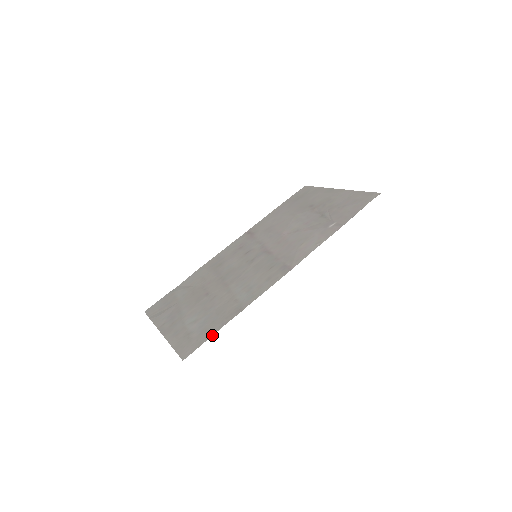
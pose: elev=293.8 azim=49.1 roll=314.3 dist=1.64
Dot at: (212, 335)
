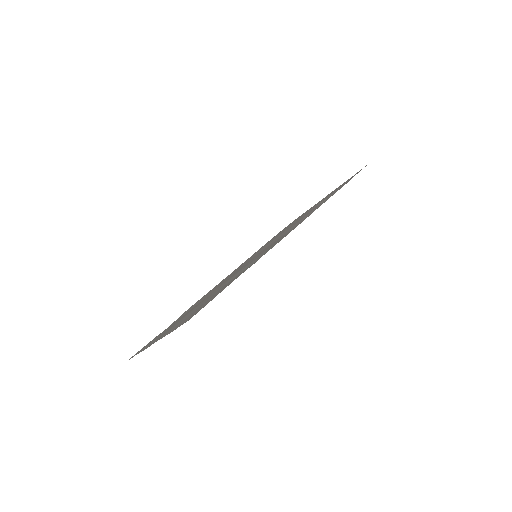
Dot at: (223, 289)
